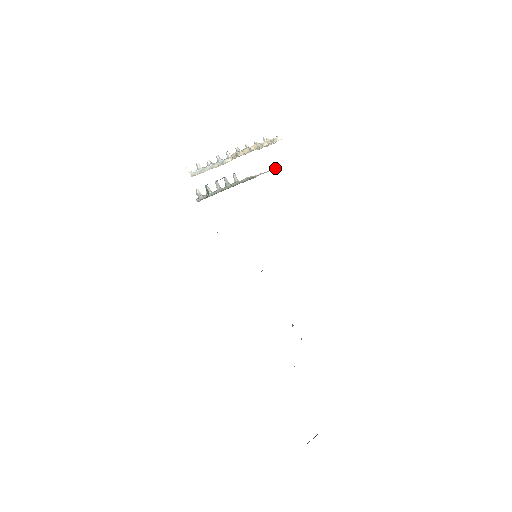
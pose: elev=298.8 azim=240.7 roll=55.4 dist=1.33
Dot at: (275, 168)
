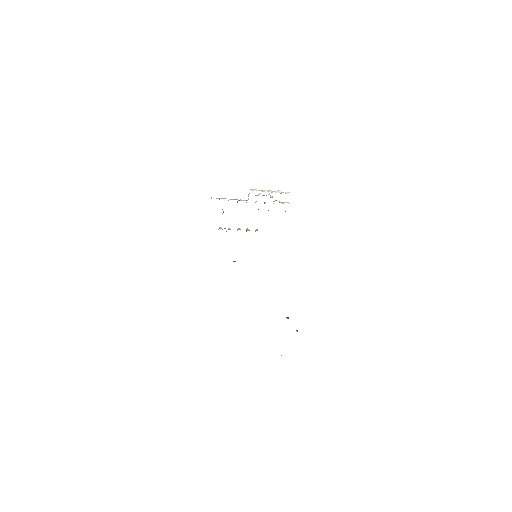
Dot at: occluded
